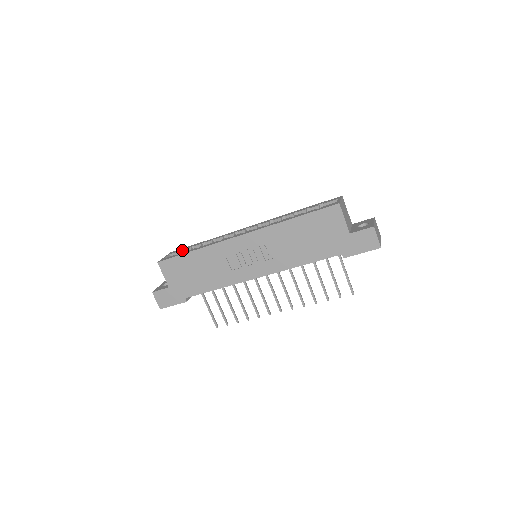
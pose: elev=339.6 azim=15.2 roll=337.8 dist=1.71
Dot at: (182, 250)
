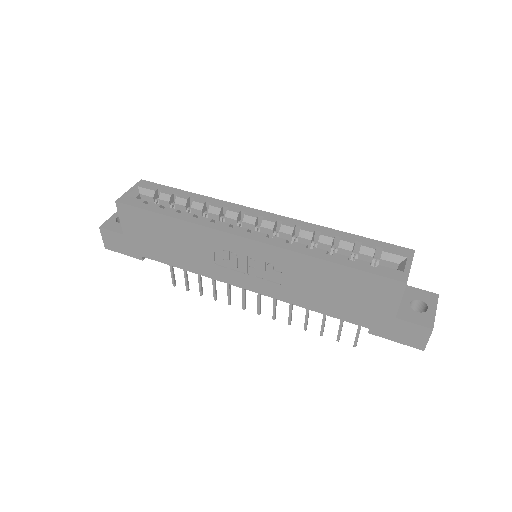
Dot at: (158, 189)
